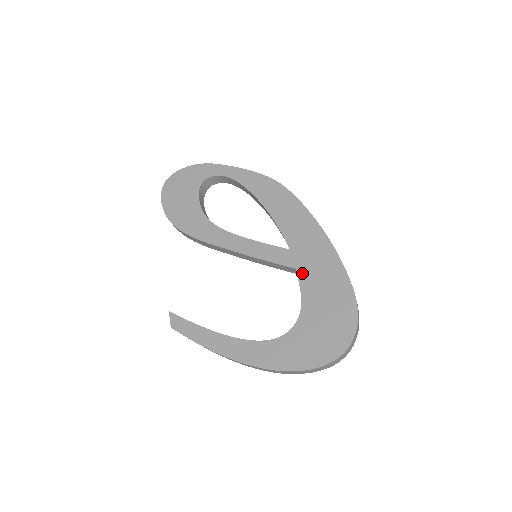
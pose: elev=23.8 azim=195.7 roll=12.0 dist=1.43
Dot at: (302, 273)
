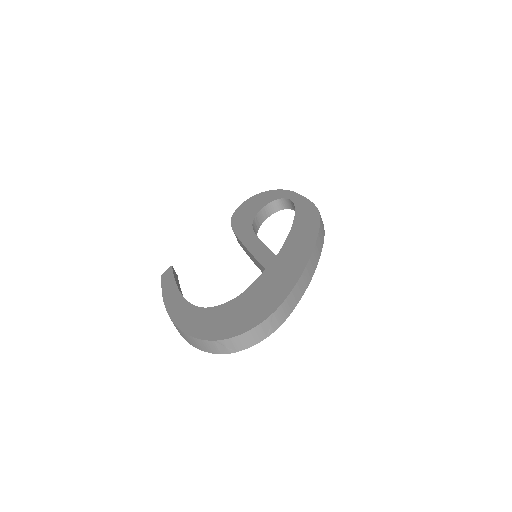
Dot at: (266, 273)
